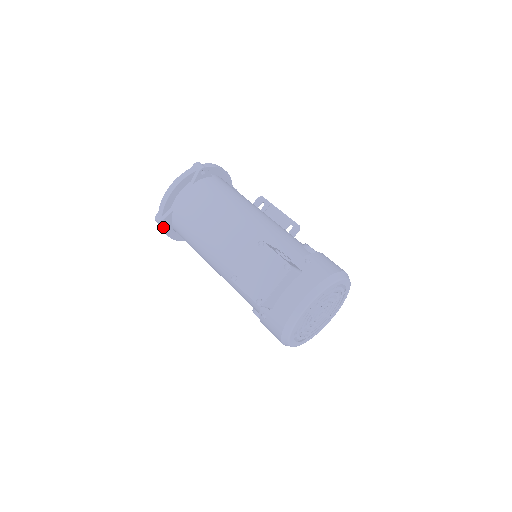
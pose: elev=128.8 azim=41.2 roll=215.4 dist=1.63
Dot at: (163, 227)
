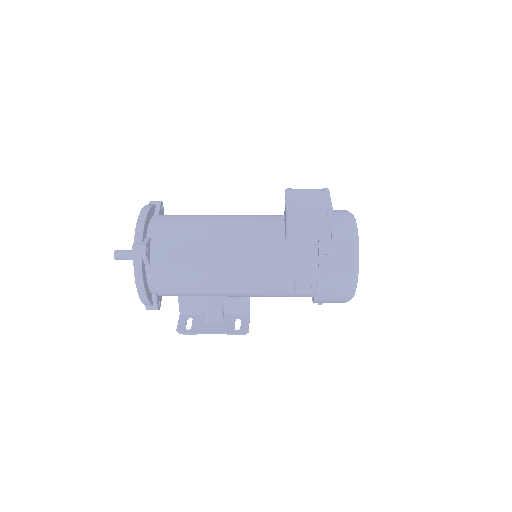
Dot at: (141, 261)
